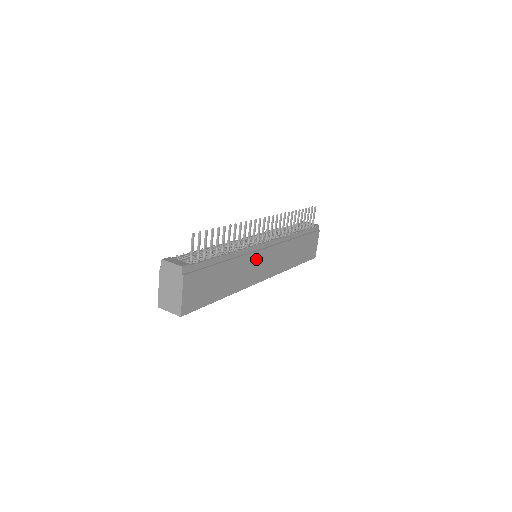
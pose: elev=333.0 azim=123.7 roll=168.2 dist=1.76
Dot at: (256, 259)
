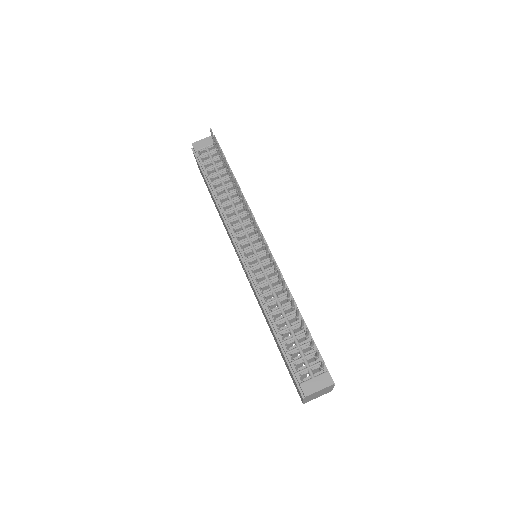
Dot at: occluded
